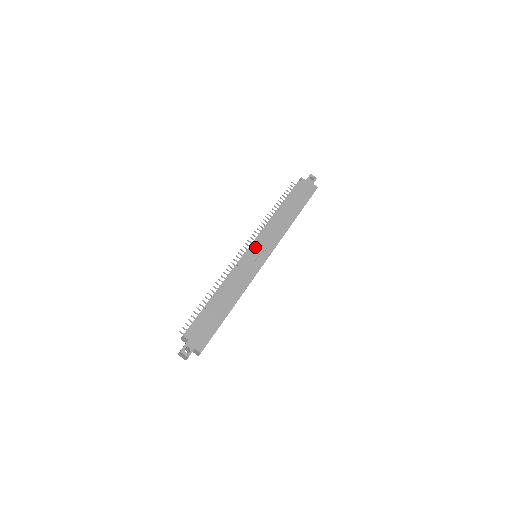
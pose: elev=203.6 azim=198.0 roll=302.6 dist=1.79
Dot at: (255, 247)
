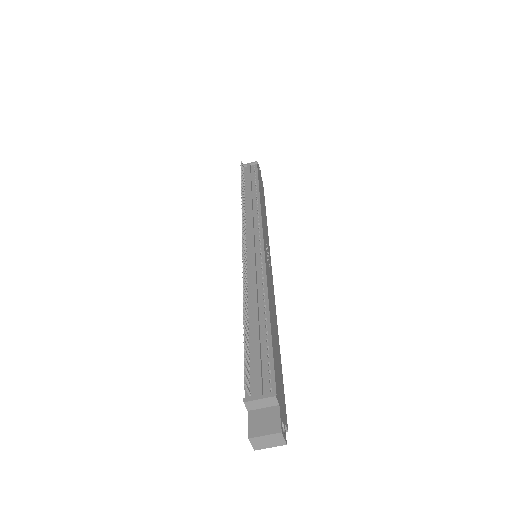
Dot at: (265, 242)
